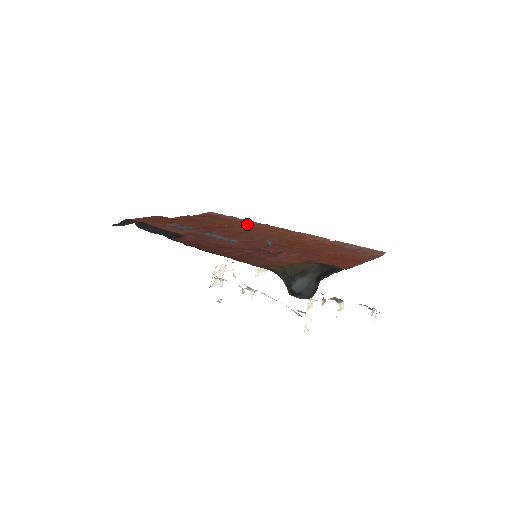
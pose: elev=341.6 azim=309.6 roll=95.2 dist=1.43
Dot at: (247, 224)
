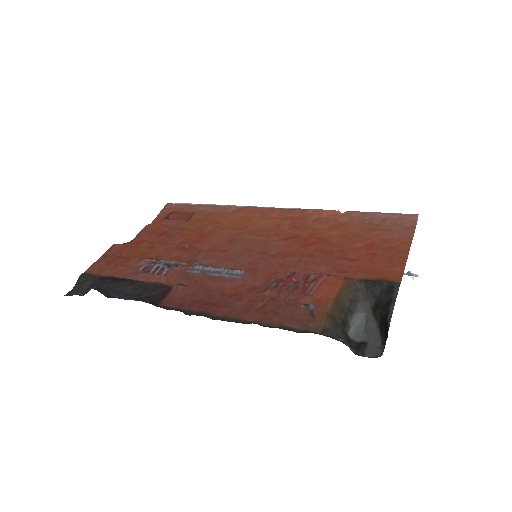
Dot at: (226, 215)
